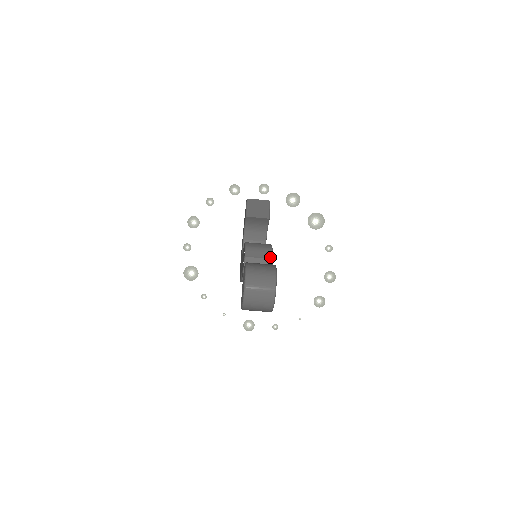
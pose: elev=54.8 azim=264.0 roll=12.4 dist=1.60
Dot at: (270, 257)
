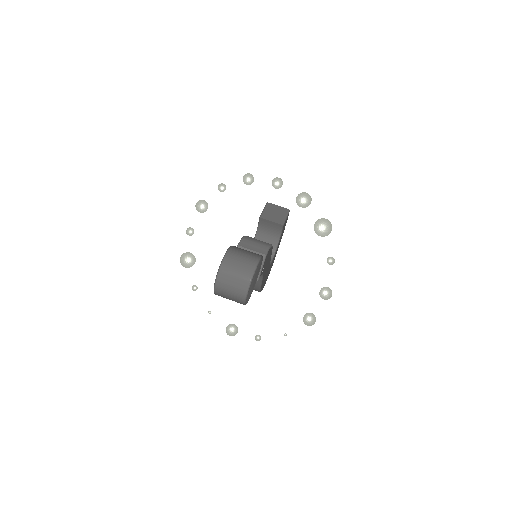
Dot at: (264, 252)
